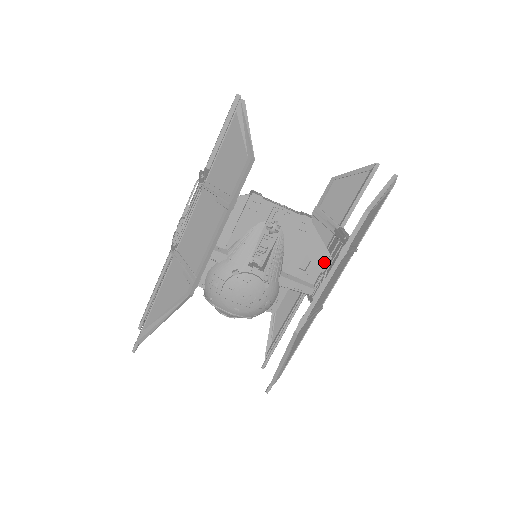
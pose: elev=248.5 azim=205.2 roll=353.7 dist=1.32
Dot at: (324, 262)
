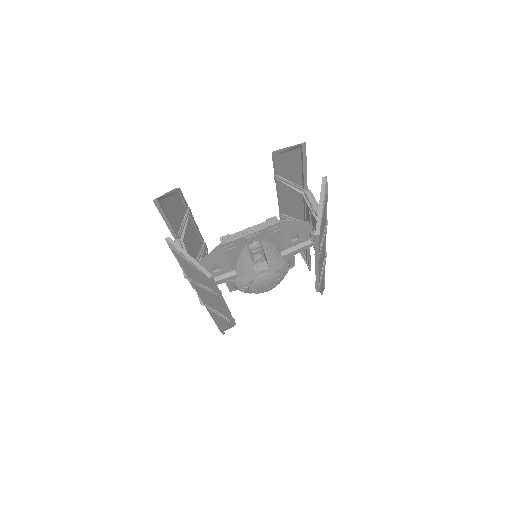
Dot at: (308, 227)
